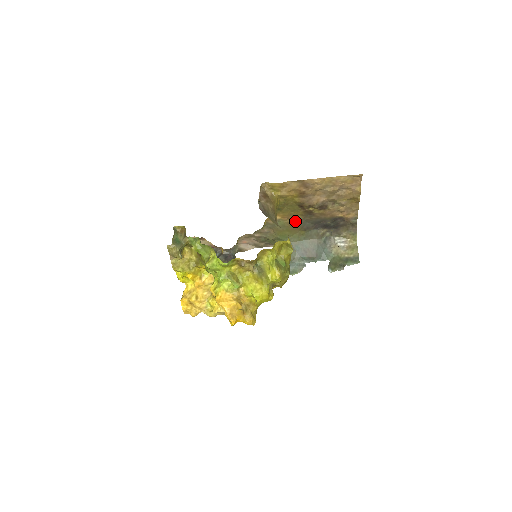
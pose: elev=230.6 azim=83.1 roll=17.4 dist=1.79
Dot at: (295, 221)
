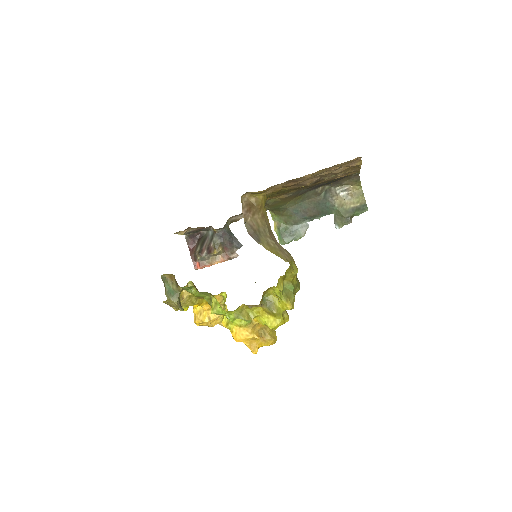
Dot at: (288, 195)
